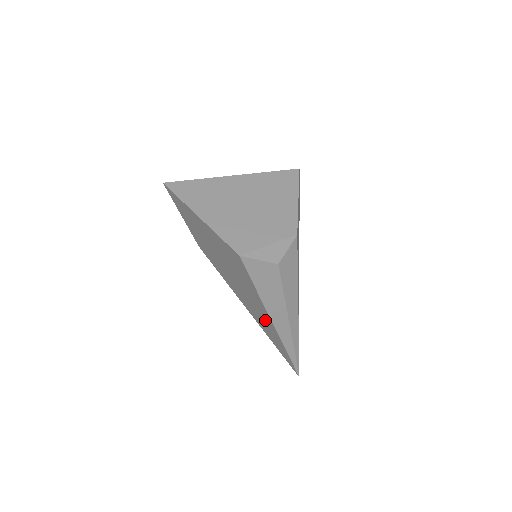
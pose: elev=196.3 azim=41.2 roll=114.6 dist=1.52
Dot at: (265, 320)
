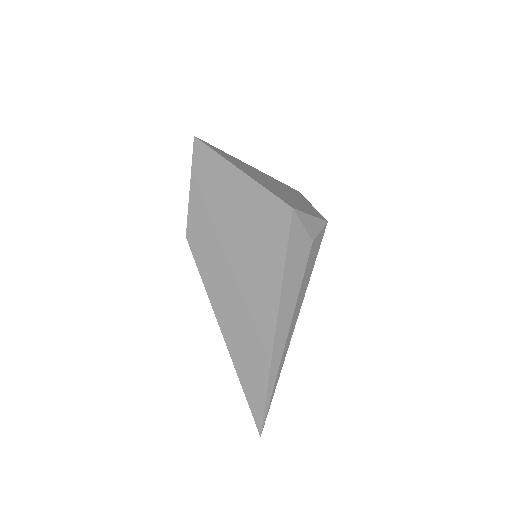
Dot at: (258, 330)
